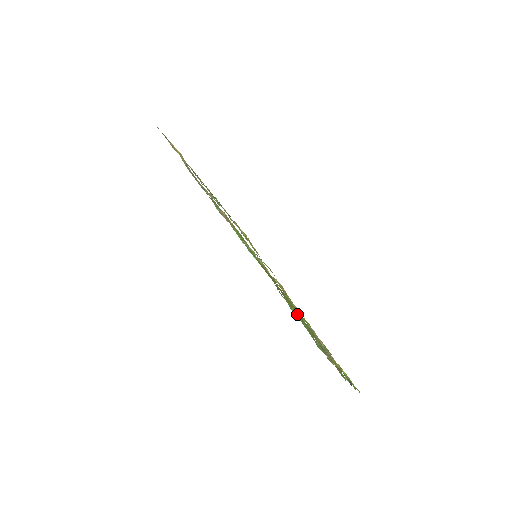
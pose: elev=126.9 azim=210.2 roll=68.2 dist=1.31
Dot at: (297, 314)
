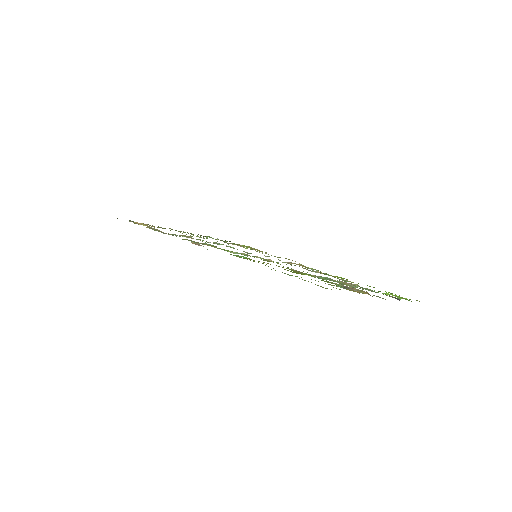
Dot at: occluded
